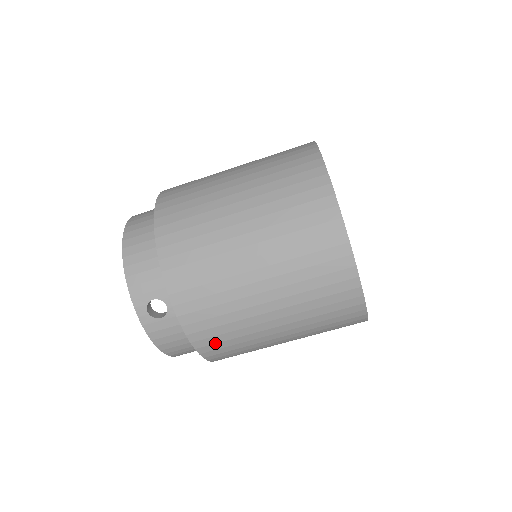
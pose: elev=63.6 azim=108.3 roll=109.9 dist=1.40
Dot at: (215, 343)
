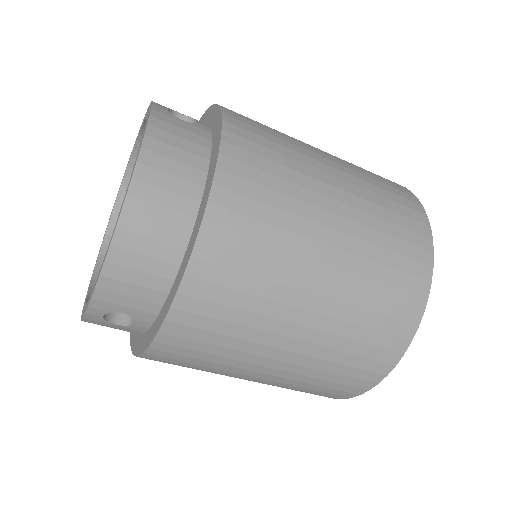
Dot at: occluded
